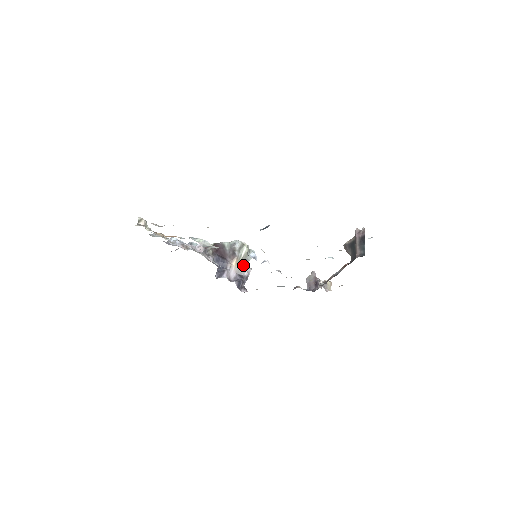
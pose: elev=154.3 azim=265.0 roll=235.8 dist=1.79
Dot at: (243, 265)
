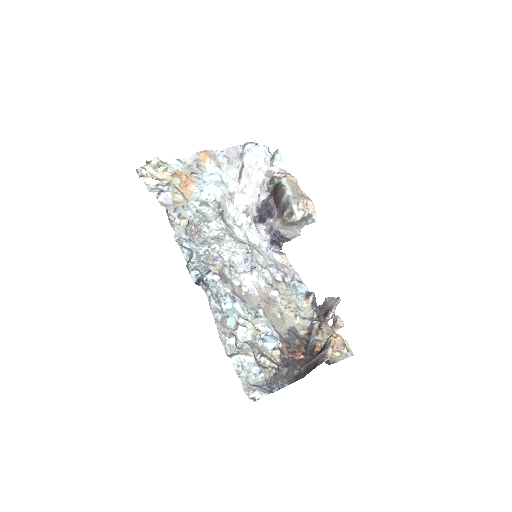
Dot at: (292, 226)
